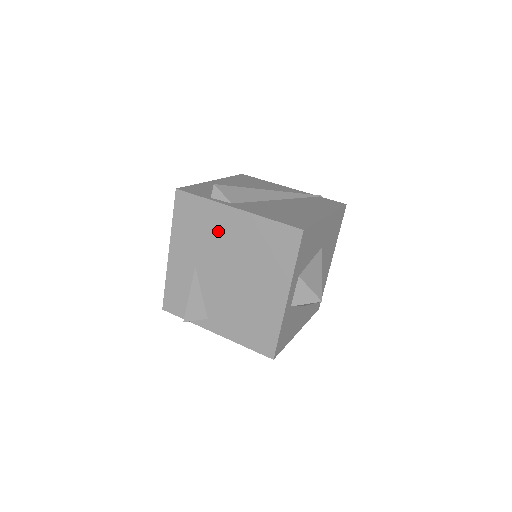
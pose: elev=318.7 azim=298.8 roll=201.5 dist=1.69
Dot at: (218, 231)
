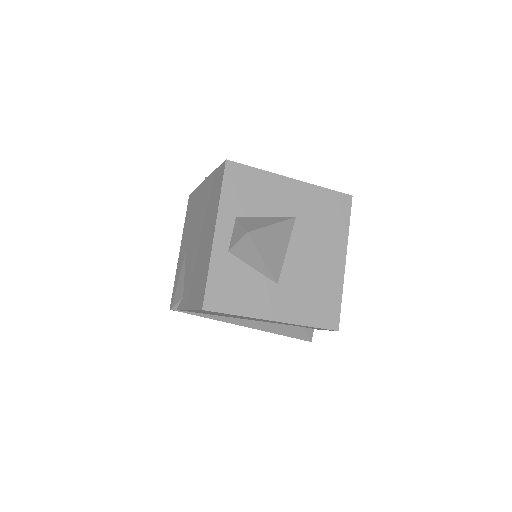
Dot at: (197, 208)
